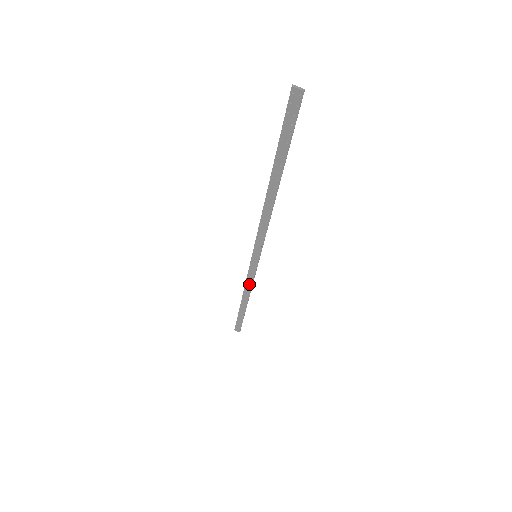
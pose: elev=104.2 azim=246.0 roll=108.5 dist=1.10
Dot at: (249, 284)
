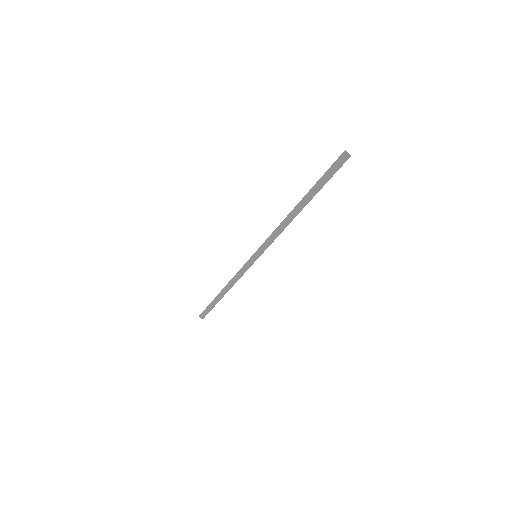
Dot at: (237, 278)
